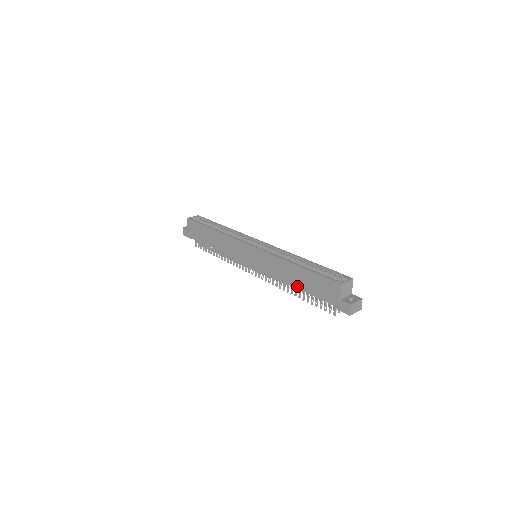
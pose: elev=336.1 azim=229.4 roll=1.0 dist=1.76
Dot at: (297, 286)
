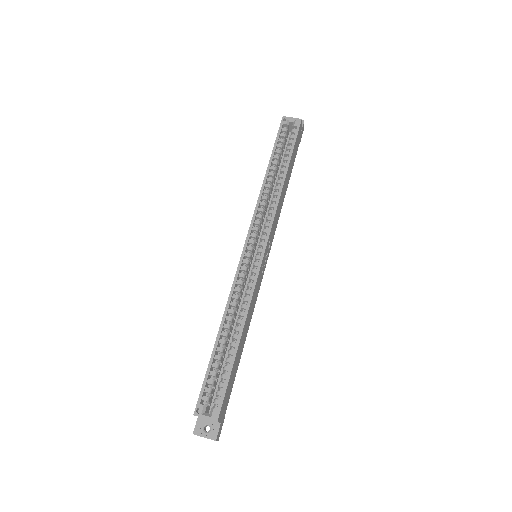
Dot at: occluded
